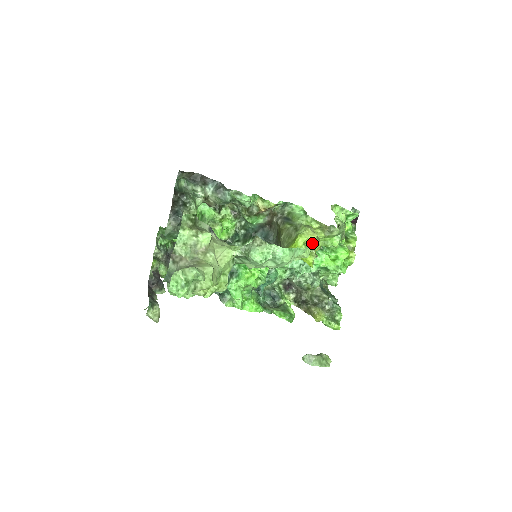
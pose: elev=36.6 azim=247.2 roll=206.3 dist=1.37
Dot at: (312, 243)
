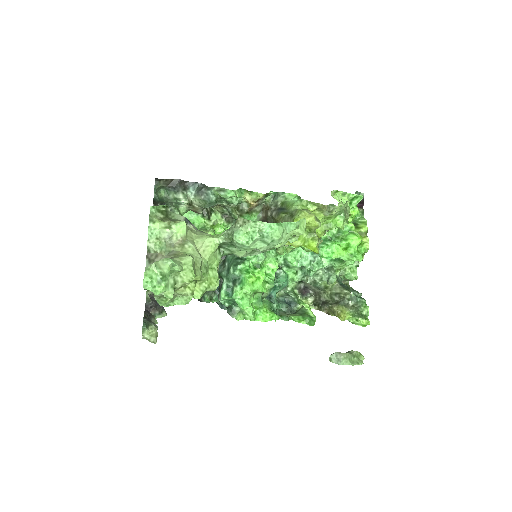
Dot at: (311, 225)
